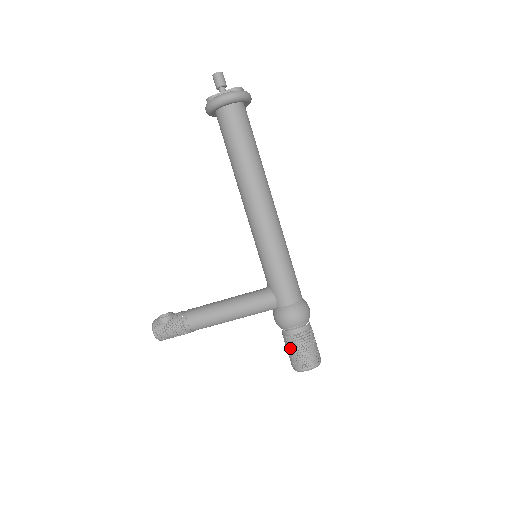
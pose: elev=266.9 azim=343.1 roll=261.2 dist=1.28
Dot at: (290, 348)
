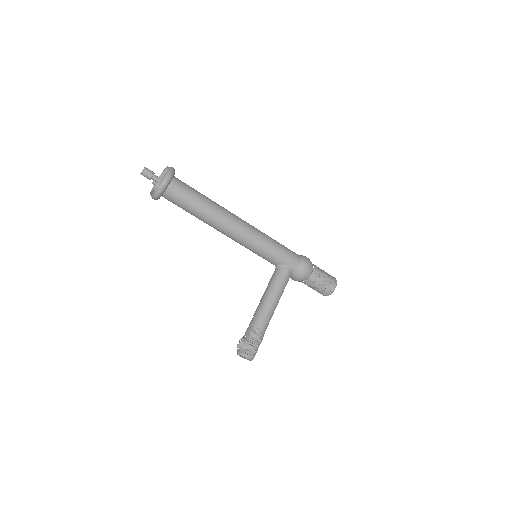
Dot at: (318, 285)
